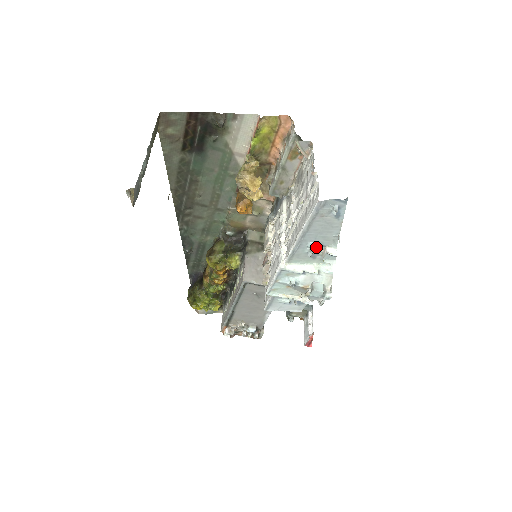
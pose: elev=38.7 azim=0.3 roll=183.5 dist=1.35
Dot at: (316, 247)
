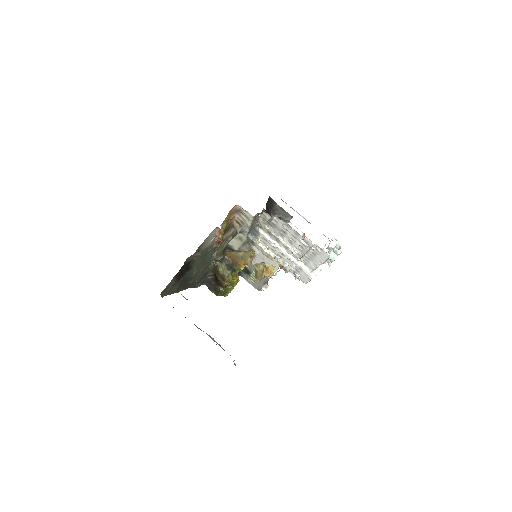
Dot at: occluded
